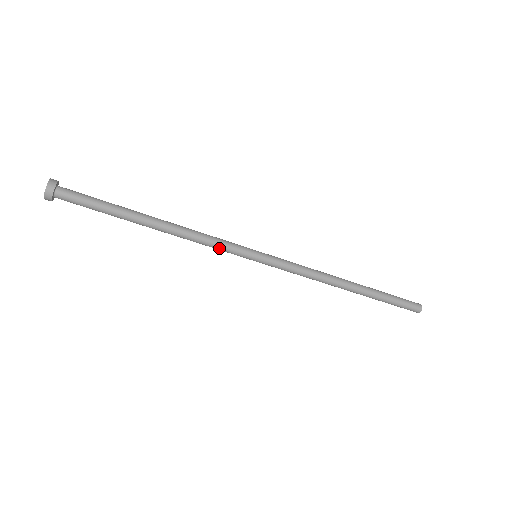
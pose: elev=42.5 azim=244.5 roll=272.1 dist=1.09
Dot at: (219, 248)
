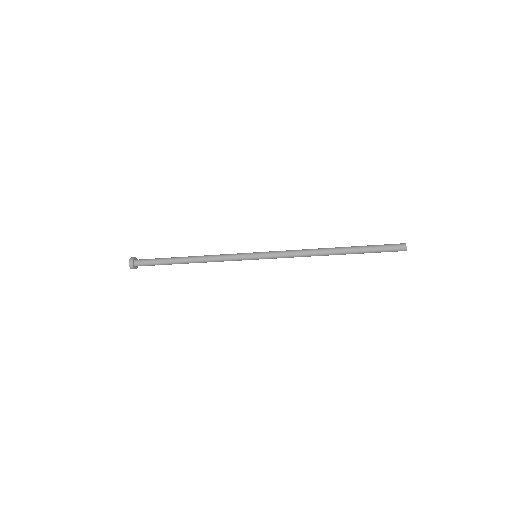
Dot at: occluded
